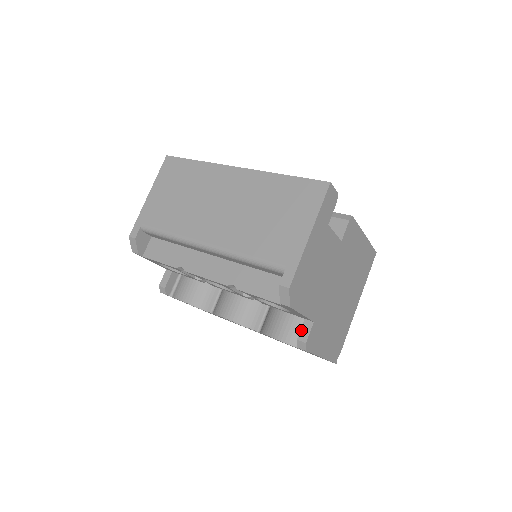
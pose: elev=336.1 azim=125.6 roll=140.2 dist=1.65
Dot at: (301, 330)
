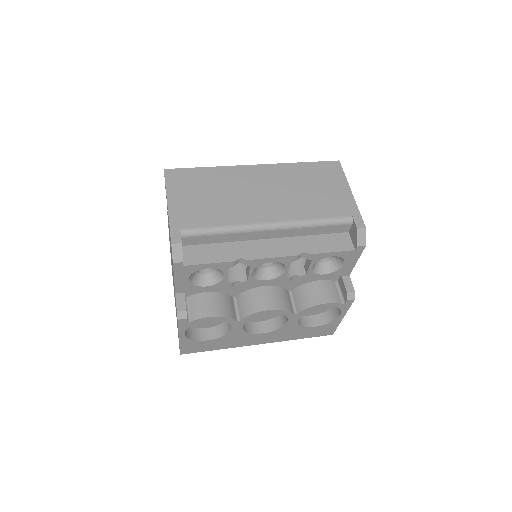
Dot at: (345, 285)
